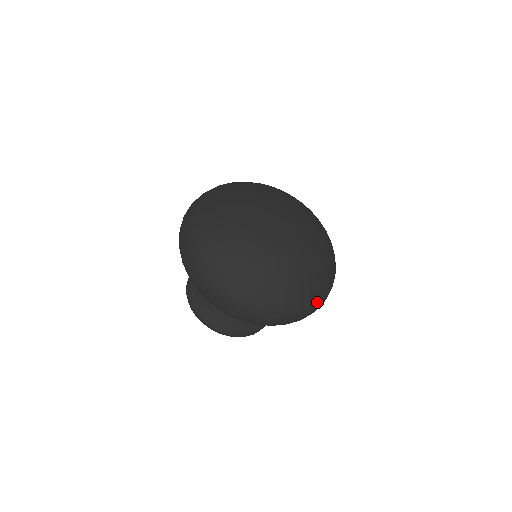
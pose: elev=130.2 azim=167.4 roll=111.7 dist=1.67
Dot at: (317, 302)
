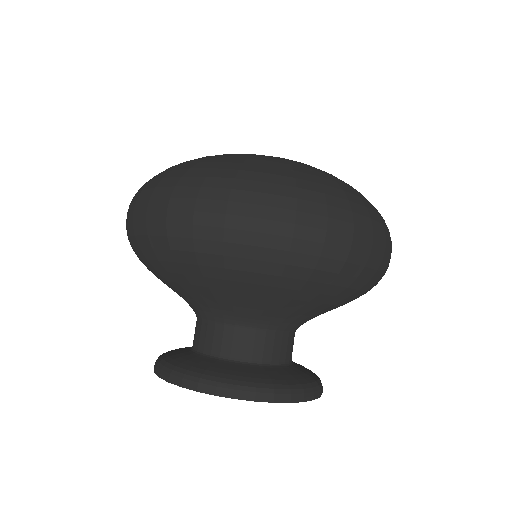
Dot at: (256, 190)
